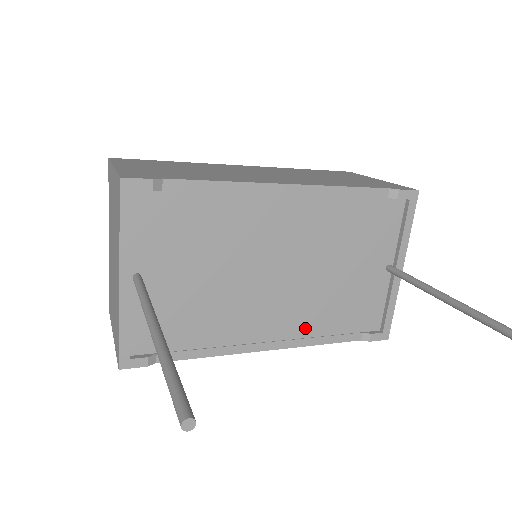
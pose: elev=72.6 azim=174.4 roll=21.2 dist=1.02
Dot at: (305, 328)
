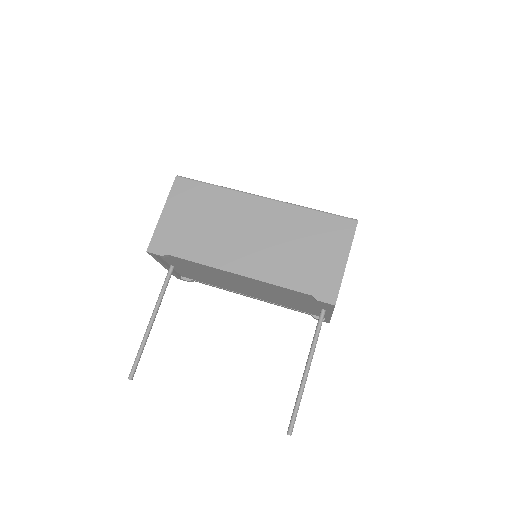
Dot at: (272, 301)
